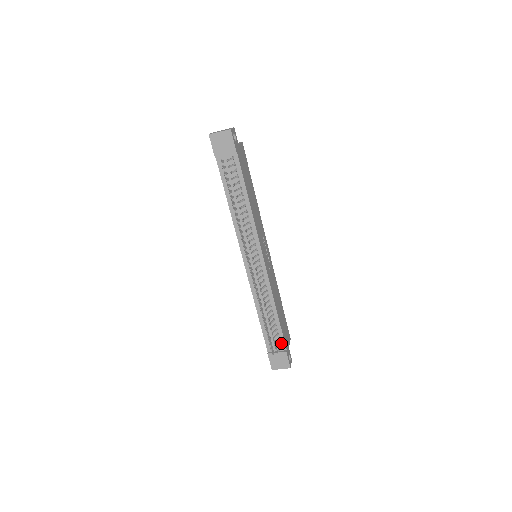
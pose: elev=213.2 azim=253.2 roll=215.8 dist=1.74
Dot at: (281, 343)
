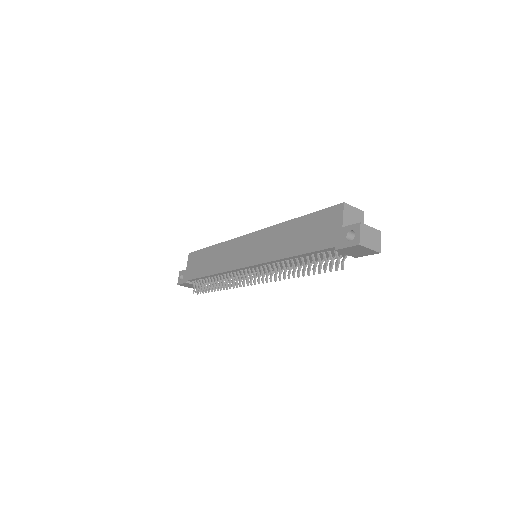
Dot at: occluded
